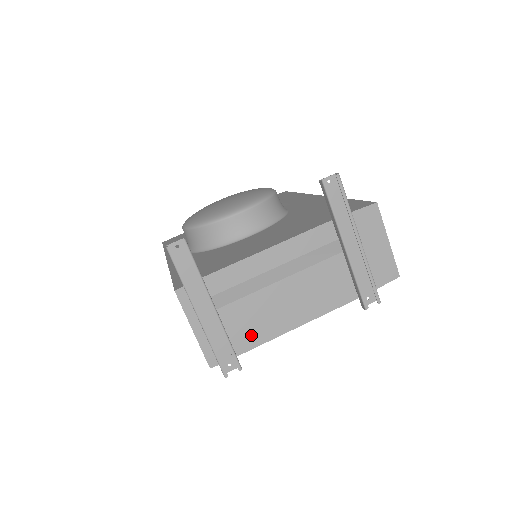
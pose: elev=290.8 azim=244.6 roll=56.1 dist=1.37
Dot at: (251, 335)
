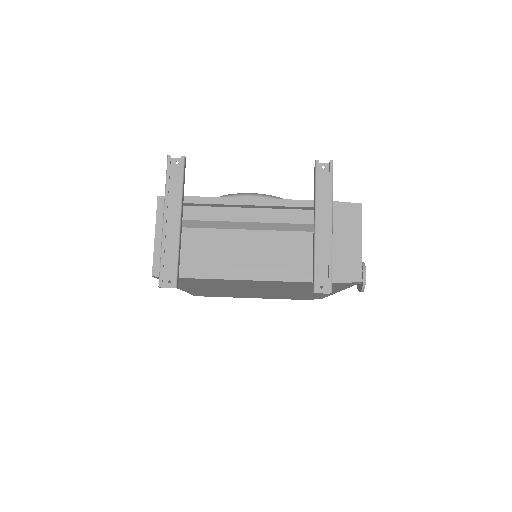
Dot at: (200, 265)
